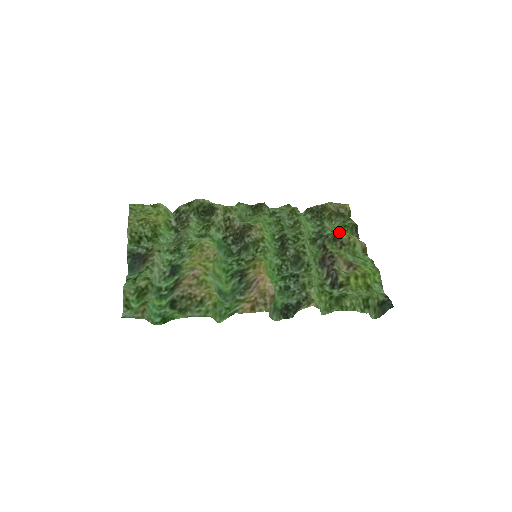
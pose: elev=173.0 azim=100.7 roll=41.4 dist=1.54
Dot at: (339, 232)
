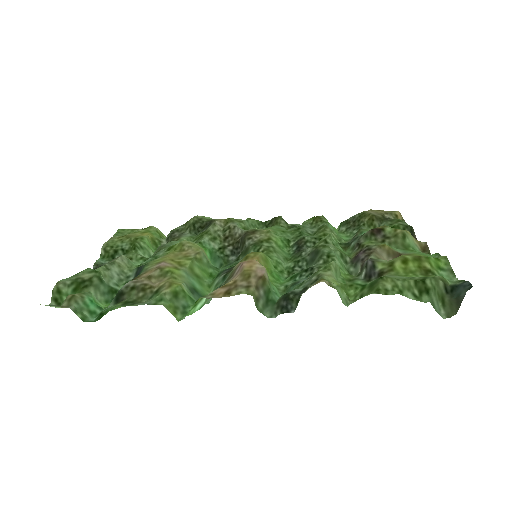
Dot at: (380, 226)
